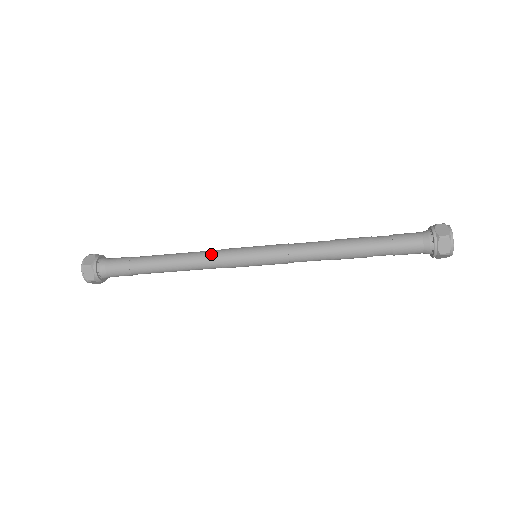
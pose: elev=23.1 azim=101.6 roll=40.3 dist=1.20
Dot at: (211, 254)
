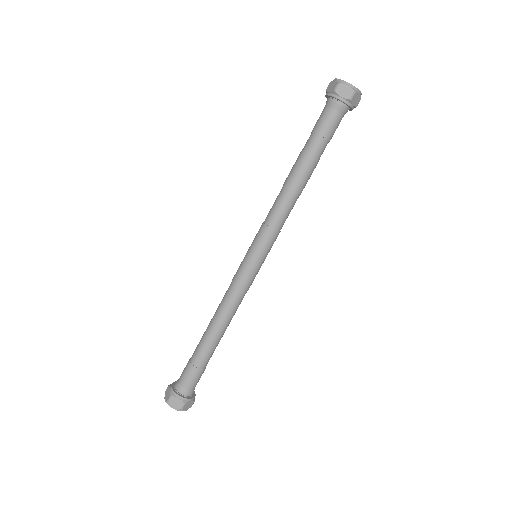
Dot at: (228, 291)
